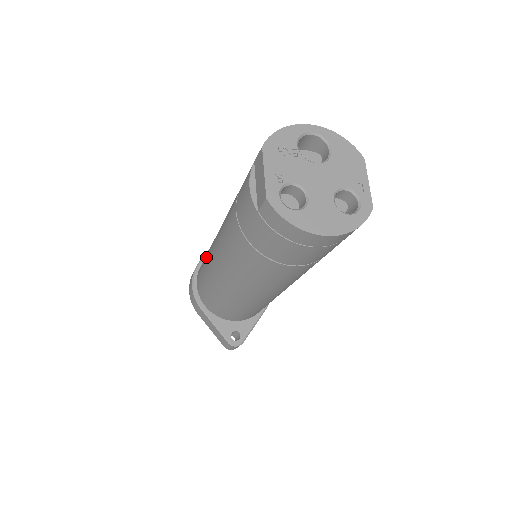
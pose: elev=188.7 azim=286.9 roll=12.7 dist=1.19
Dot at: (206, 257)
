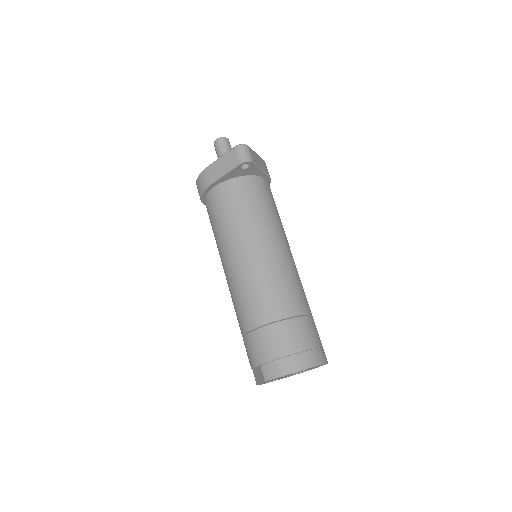
Dot at: (217, 233)
